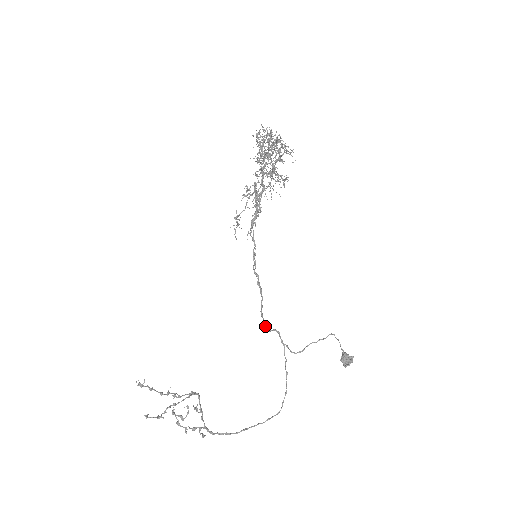
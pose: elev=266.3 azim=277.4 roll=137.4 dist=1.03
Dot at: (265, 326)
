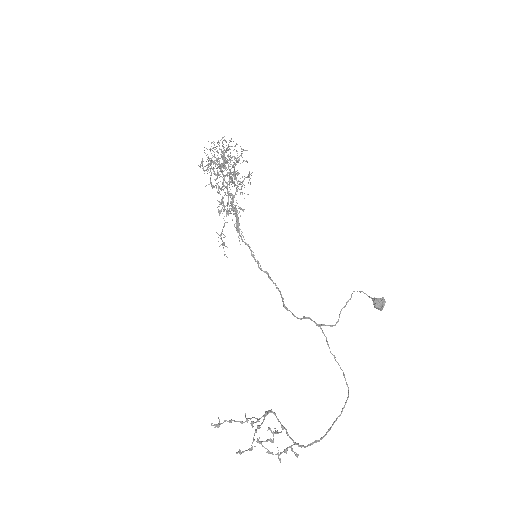
Dot at: occluded
